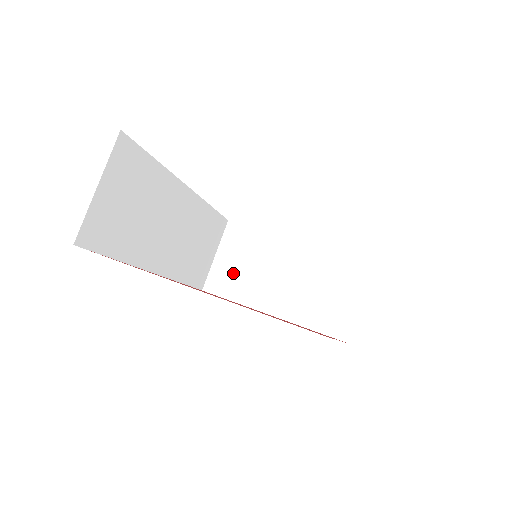
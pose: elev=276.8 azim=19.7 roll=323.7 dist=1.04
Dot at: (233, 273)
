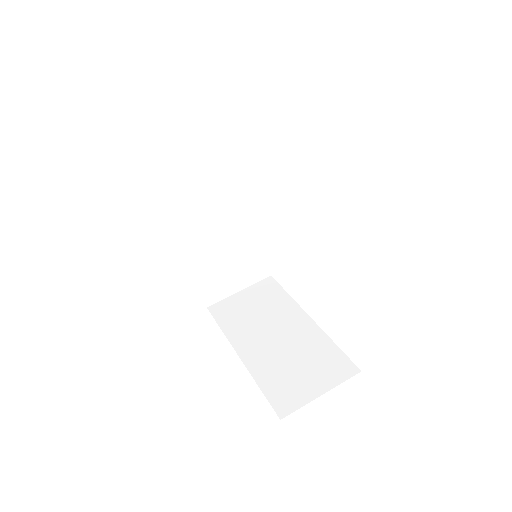
Dot at: (240, 310)
